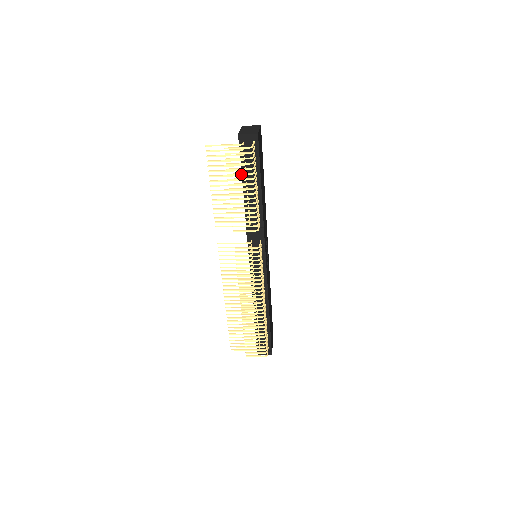
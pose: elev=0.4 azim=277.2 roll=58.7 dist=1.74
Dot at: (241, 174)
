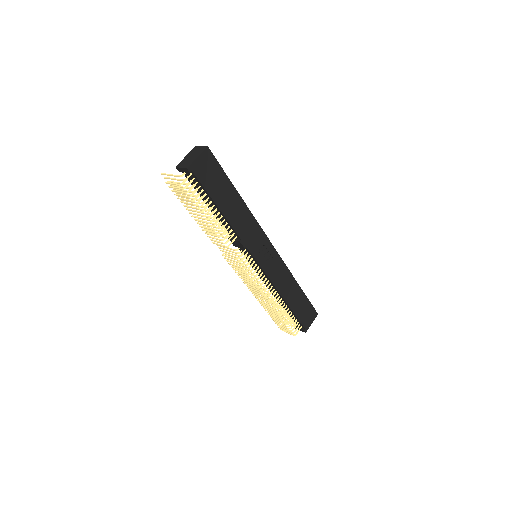
Dot at: occluded
